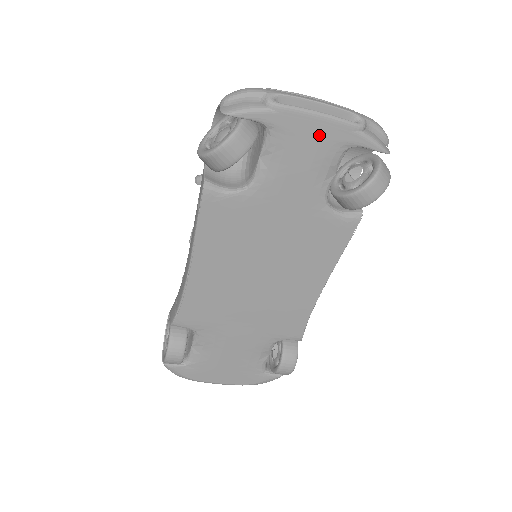
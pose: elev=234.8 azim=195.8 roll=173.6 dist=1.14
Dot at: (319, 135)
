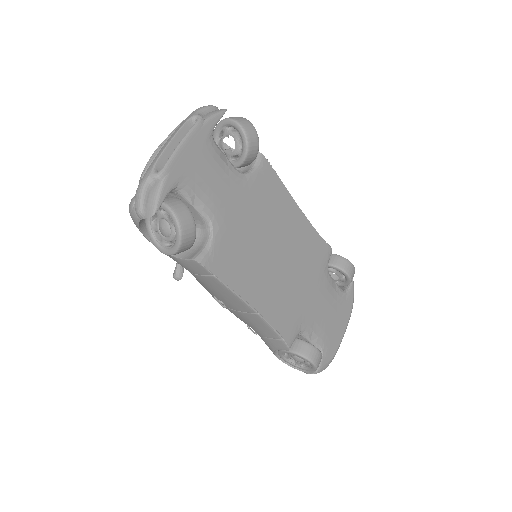
Dot at: (196, 152)
